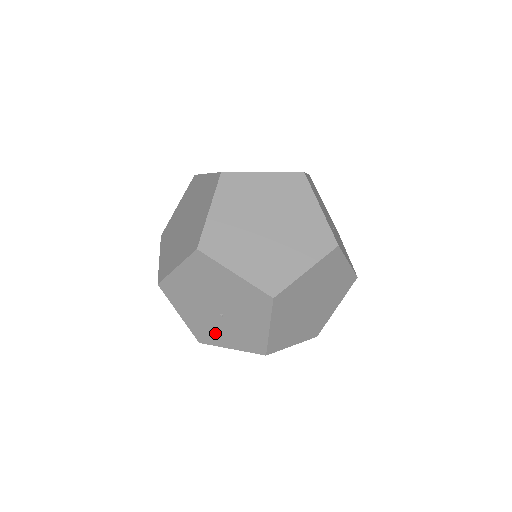
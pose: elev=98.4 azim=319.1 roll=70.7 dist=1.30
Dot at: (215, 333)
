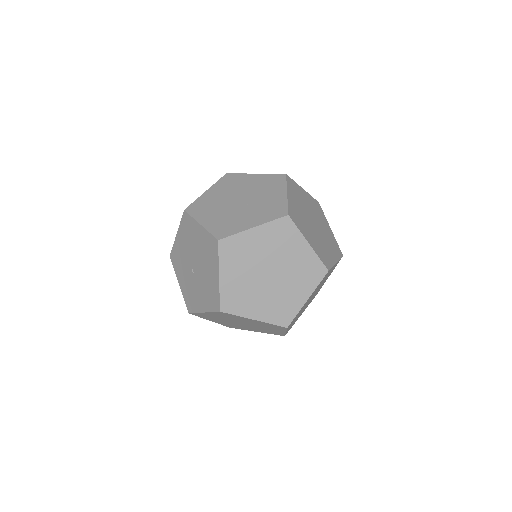
Dot at: (181, 268)
